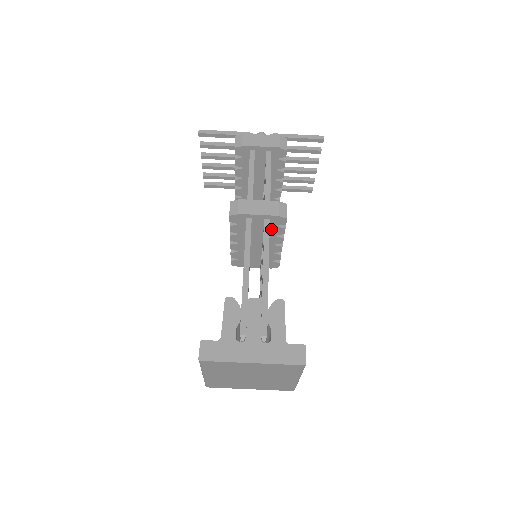
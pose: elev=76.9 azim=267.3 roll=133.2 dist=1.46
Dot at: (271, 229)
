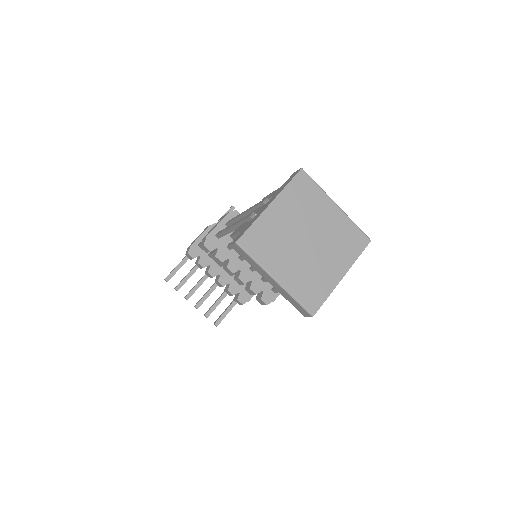
Dot at: occluded
